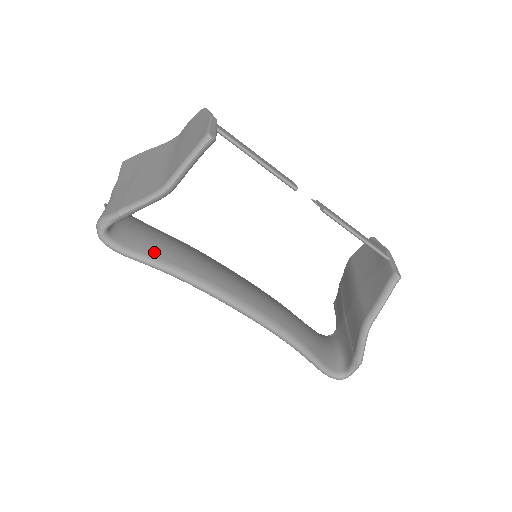
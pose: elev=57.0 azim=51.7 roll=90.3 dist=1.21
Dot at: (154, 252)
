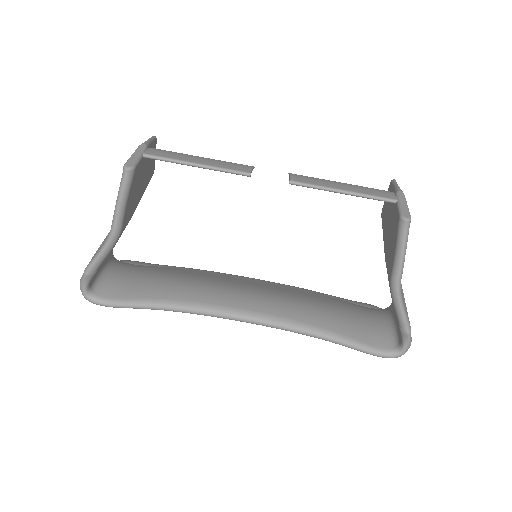
Dot at: (140, 294)
